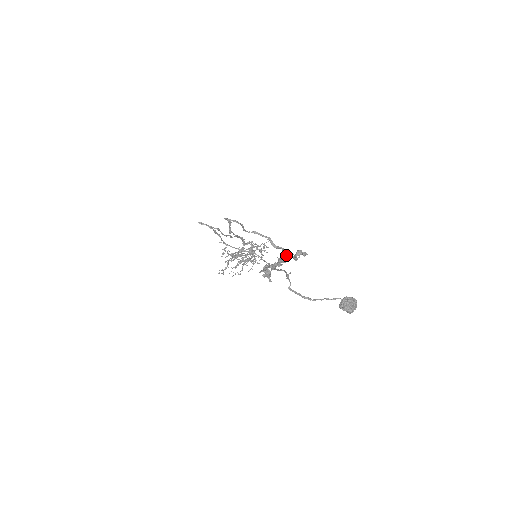
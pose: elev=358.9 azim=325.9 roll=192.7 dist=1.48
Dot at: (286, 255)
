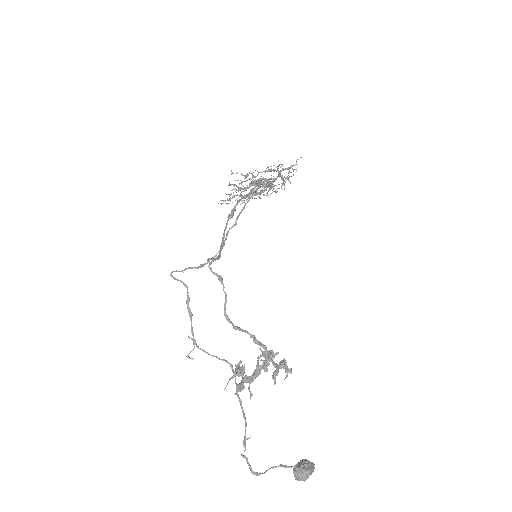
Dot at: (266, 363)
